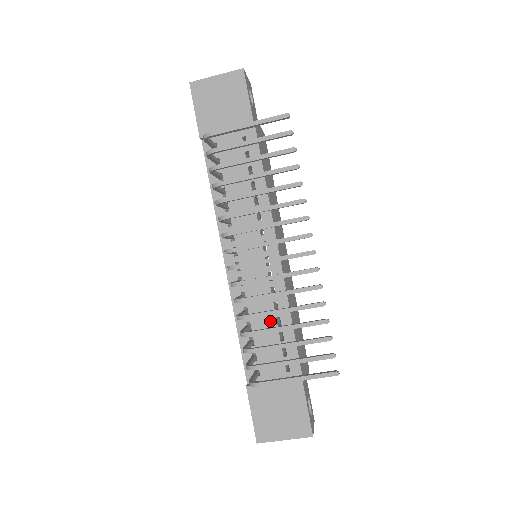
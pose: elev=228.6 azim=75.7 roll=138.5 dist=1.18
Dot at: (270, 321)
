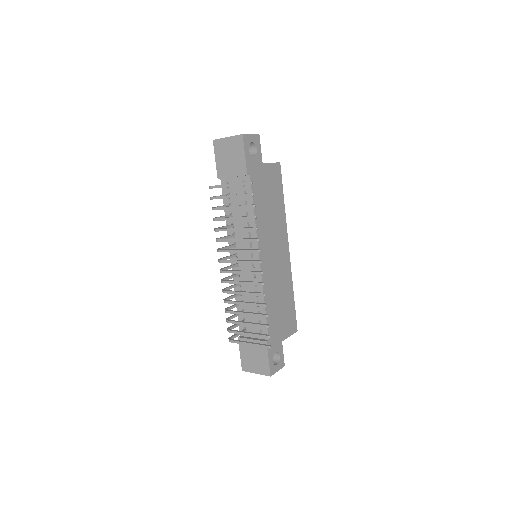
Dot at: occluded
